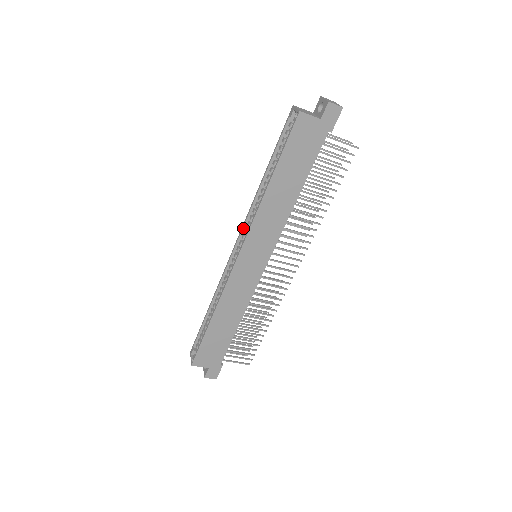
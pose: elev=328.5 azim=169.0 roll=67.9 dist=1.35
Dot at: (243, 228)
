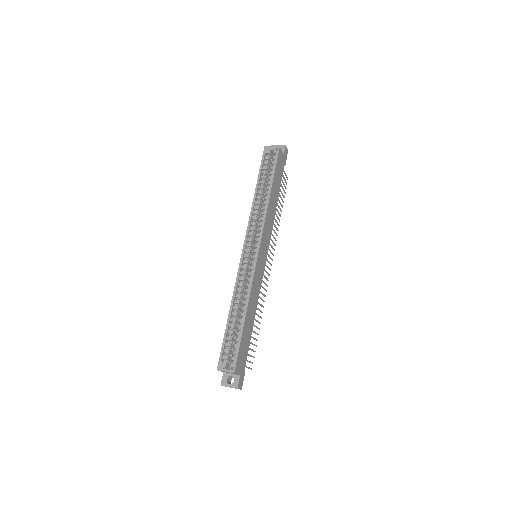
Dot at: (248, 233)
